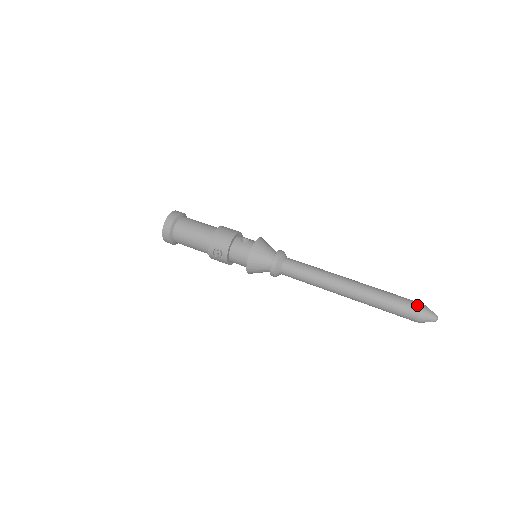
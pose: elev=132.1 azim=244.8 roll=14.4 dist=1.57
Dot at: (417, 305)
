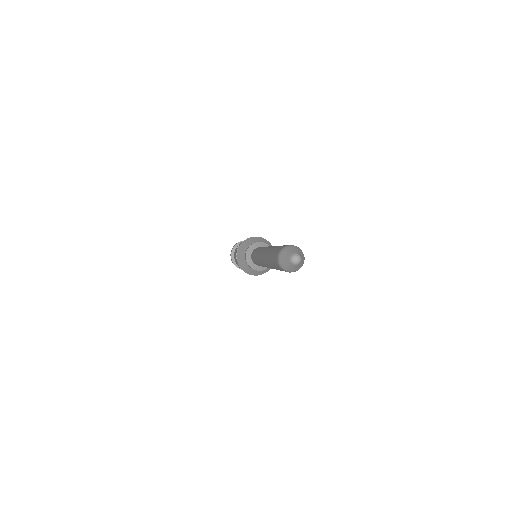
Dot at: occluded
